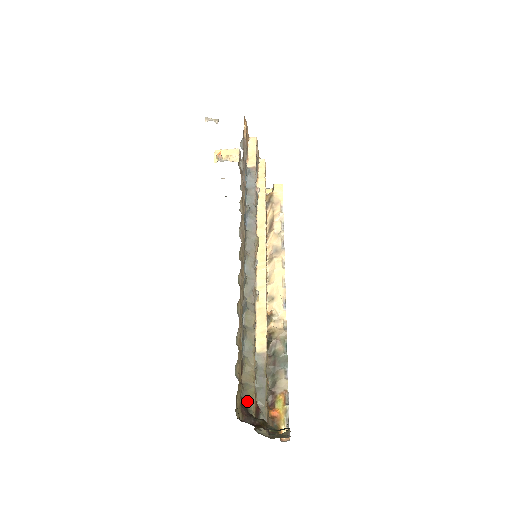
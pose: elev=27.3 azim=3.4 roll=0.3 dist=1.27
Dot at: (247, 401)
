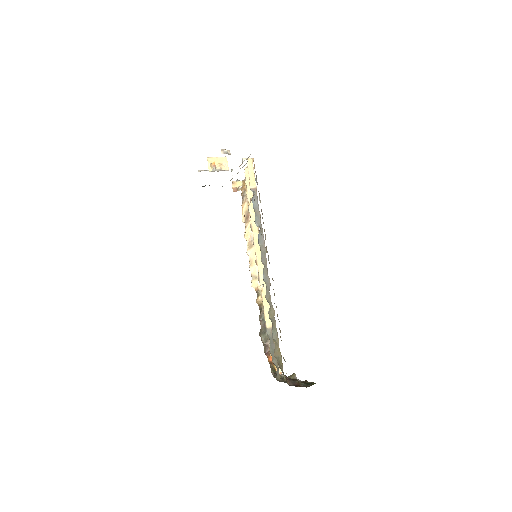
Dot at: (281, 368)
